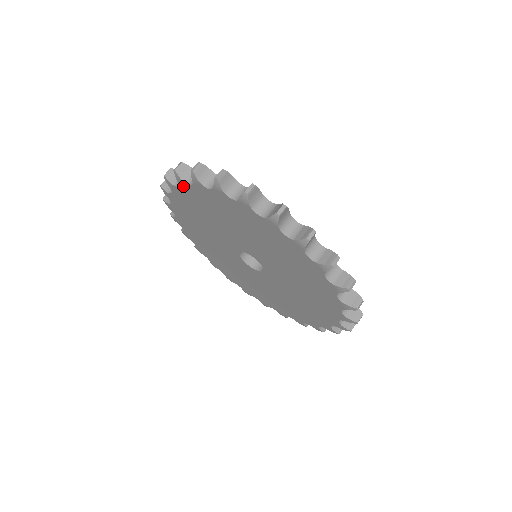
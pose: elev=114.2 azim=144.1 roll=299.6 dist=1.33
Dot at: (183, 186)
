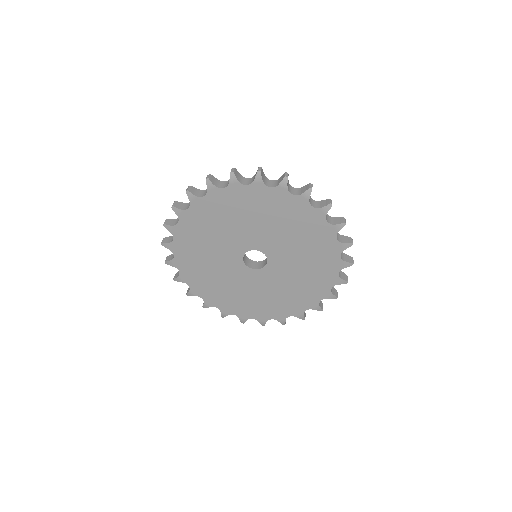
Dot at: (195, 203)
